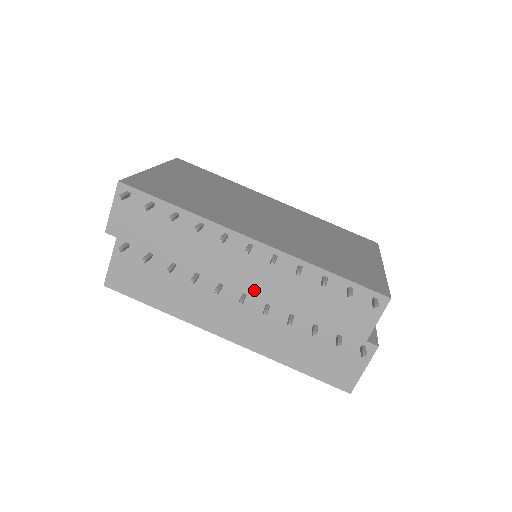
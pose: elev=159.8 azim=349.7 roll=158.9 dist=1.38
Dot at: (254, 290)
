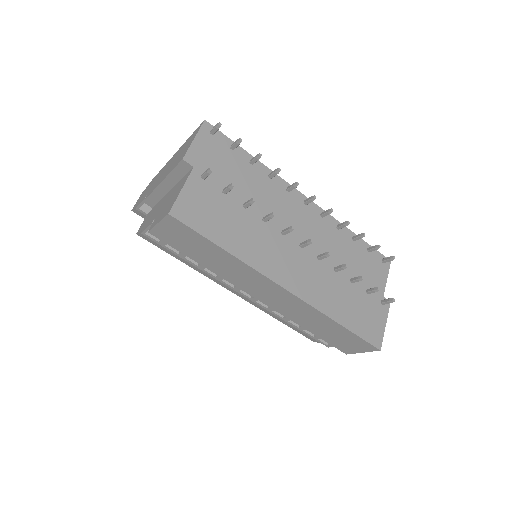
Dot at: occluded
